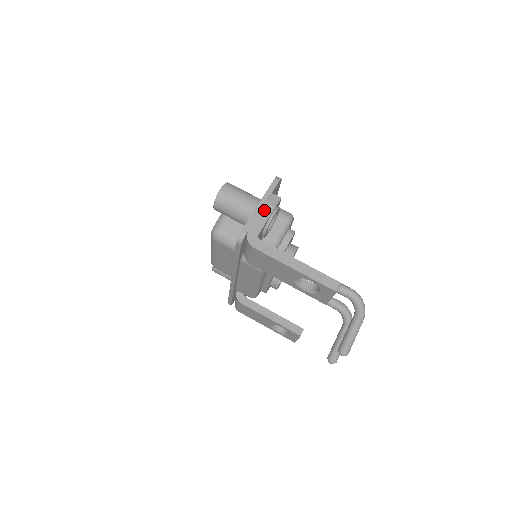
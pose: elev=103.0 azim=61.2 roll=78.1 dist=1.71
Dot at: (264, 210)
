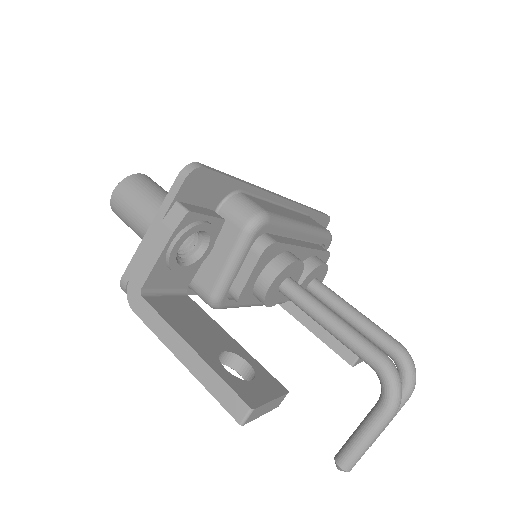
Dot at: (155, 239)
